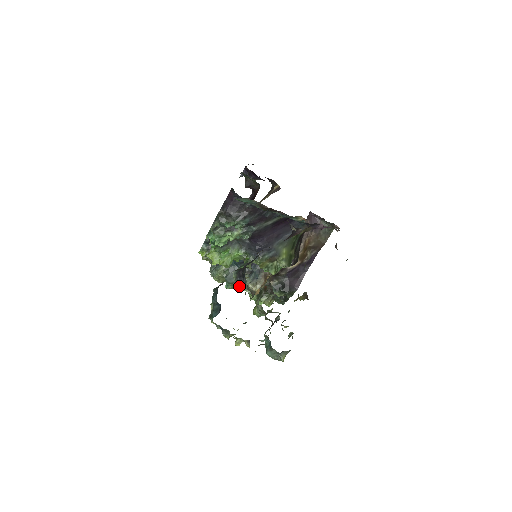
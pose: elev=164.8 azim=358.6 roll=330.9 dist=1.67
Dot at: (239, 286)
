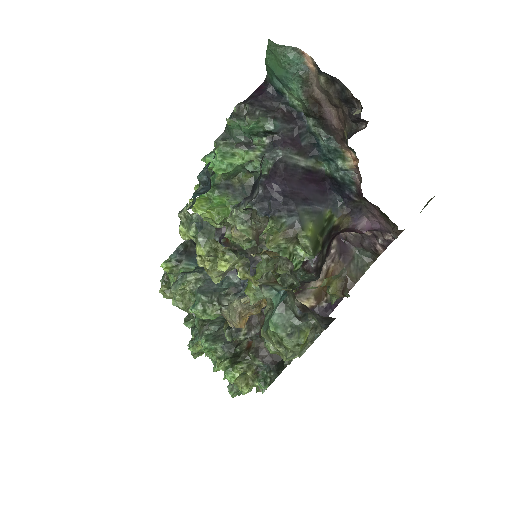
Dot at: (237, 222)
